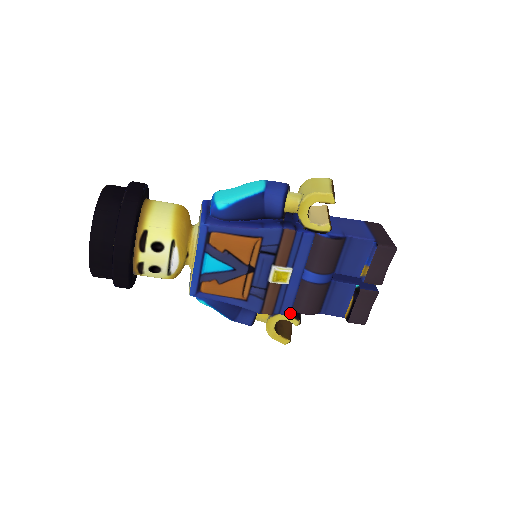
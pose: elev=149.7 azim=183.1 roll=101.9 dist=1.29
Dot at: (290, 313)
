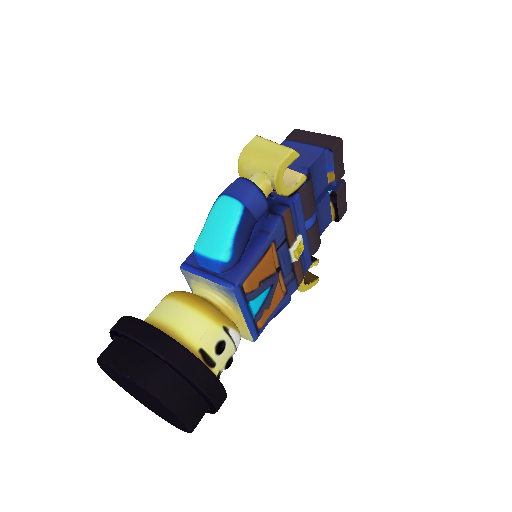
Dot at: (311, 263)
